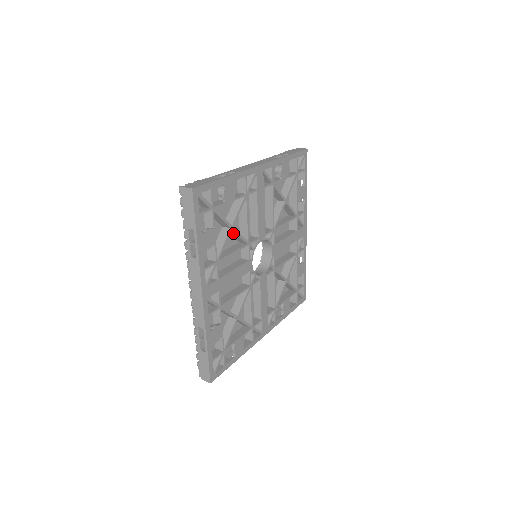
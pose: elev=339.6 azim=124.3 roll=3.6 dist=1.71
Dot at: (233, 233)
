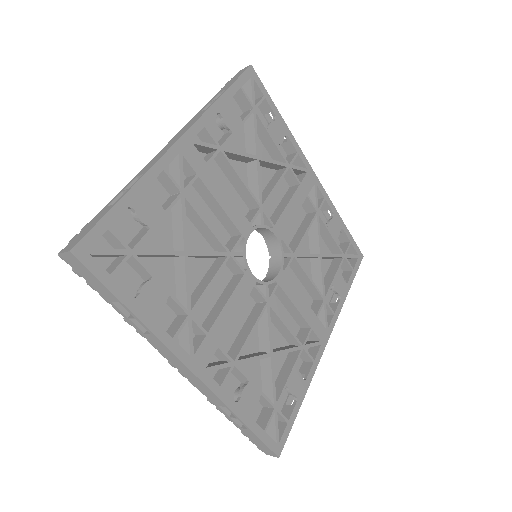
Dot at: (195, 256)
